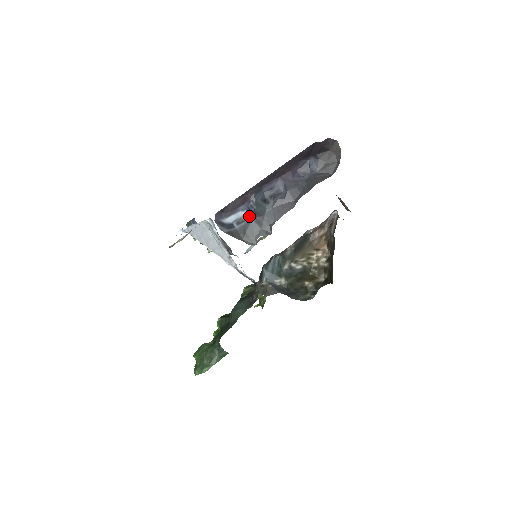
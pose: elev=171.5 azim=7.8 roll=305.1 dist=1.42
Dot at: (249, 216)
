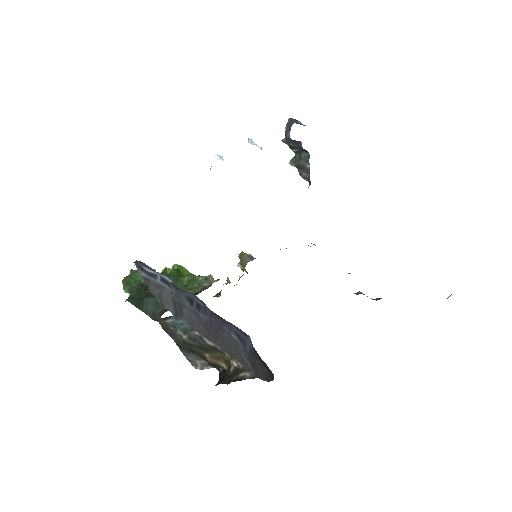
Dot at: occluded
